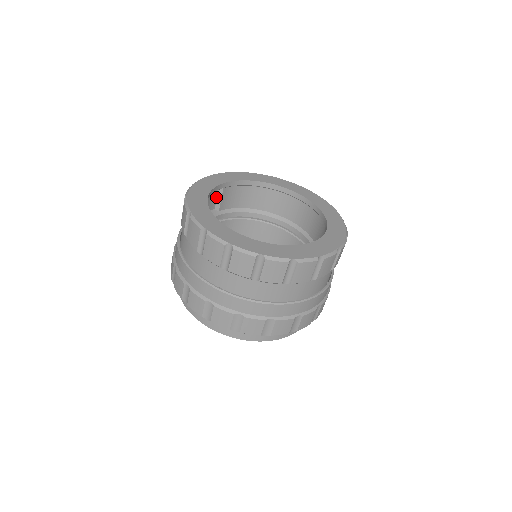
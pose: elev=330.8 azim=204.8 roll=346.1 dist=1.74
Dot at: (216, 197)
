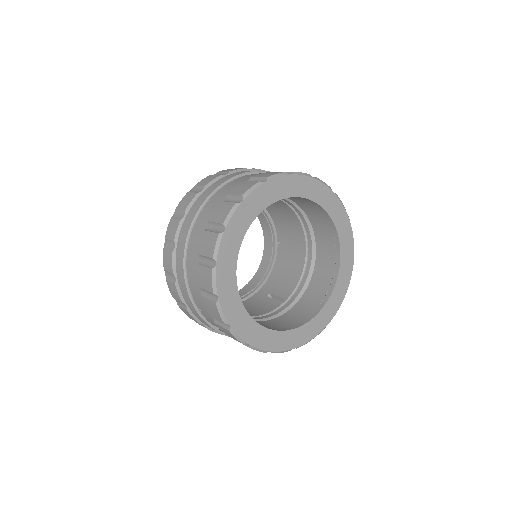
Dot at: occluded
